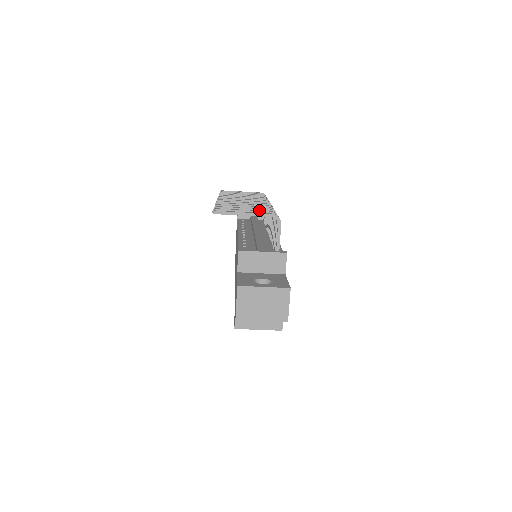
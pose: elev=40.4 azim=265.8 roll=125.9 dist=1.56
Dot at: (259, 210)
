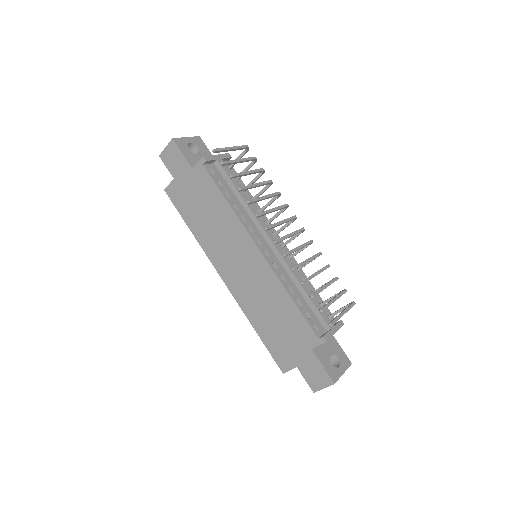
Dot at: occluded
